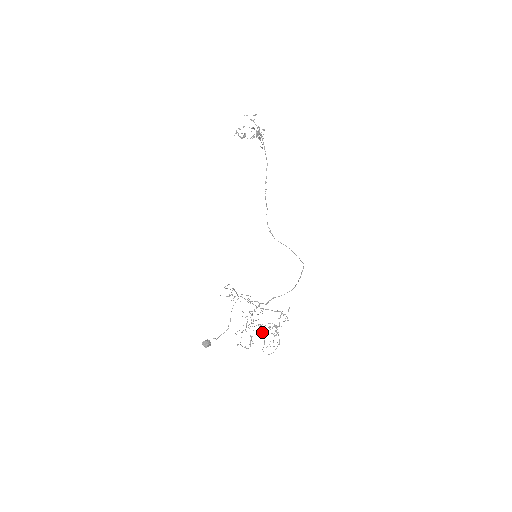
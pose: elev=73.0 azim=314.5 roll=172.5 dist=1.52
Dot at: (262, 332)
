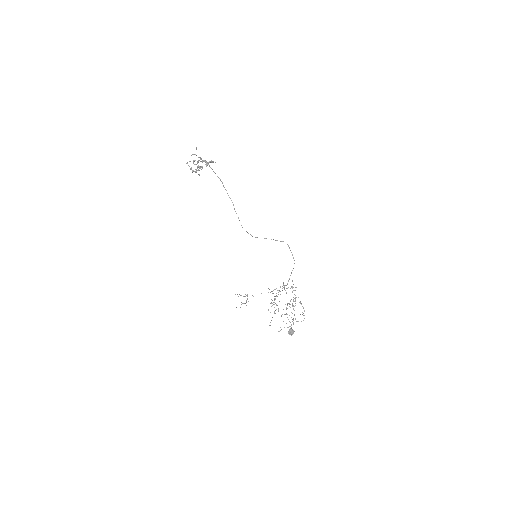
Dot at: occluded
